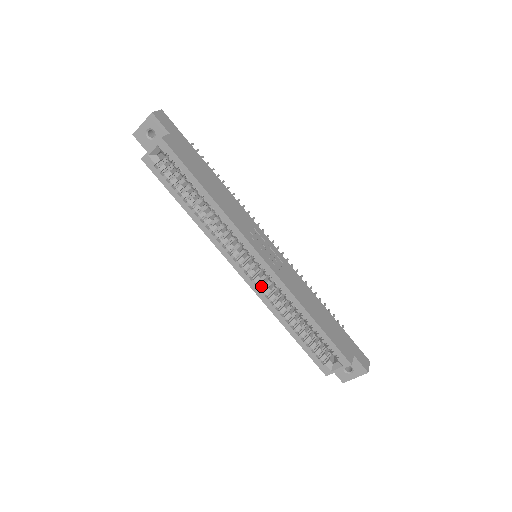
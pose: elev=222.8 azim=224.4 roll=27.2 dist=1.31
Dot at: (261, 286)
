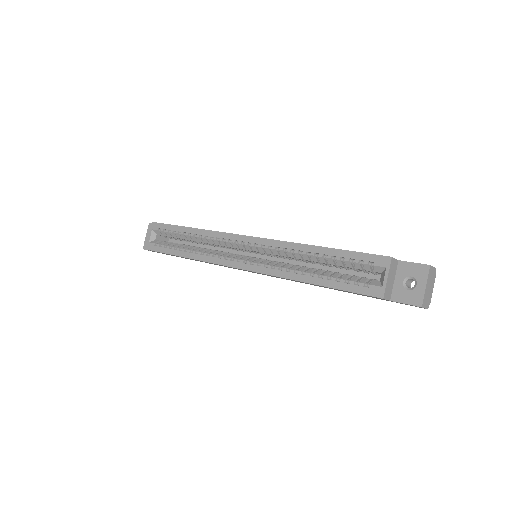
Dot at: (264, 263)
